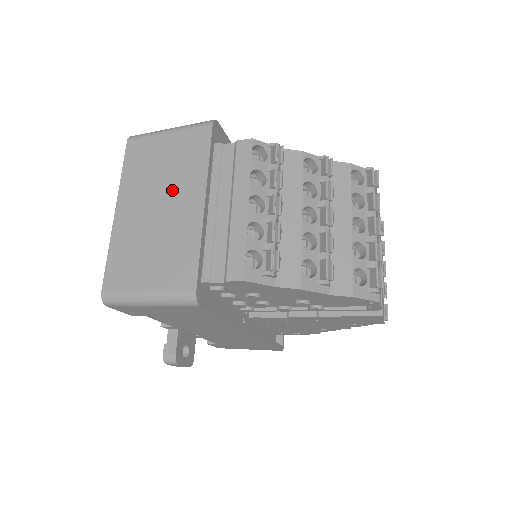
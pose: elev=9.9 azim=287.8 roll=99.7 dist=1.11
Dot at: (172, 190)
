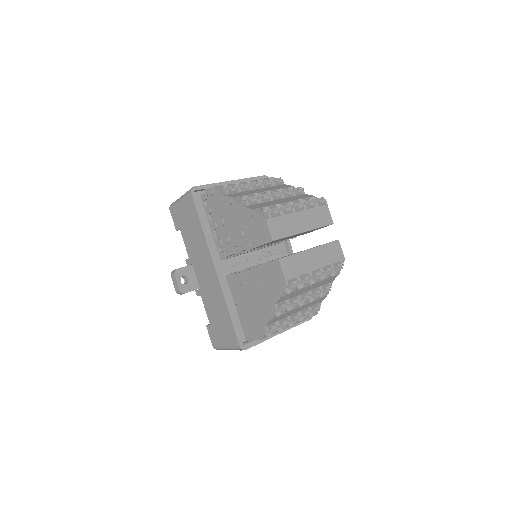
Dot at: occluded
